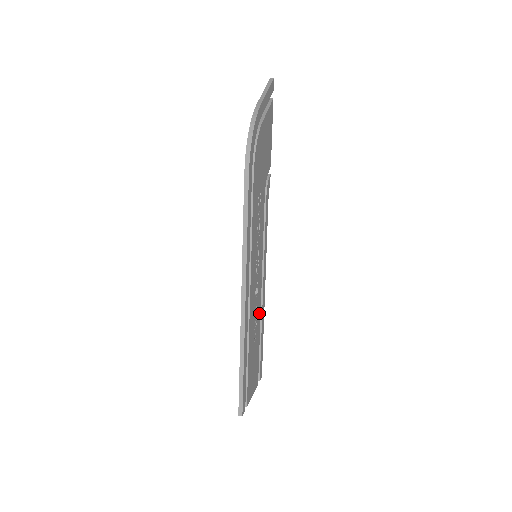
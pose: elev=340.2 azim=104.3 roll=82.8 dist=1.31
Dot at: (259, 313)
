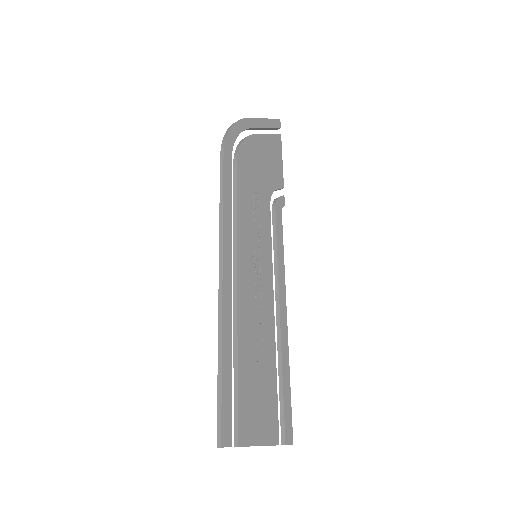
Dot at: (271, 333)
